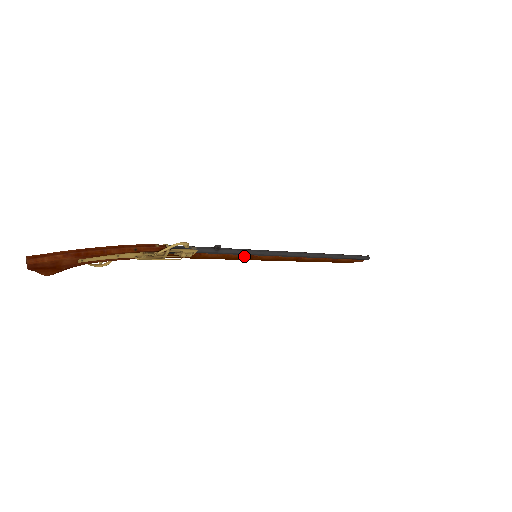
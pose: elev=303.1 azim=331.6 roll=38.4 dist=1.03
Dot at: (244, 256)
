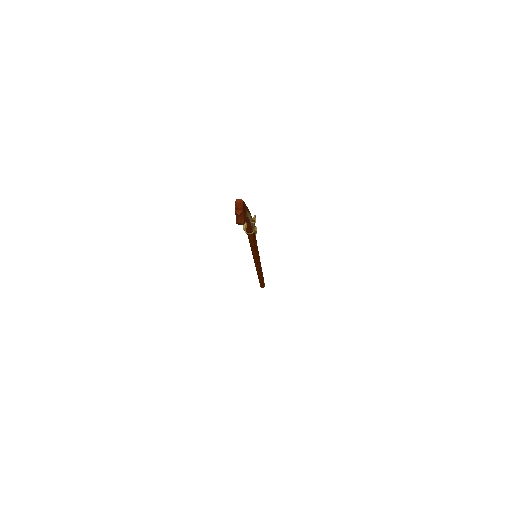
Dot at: occluded
